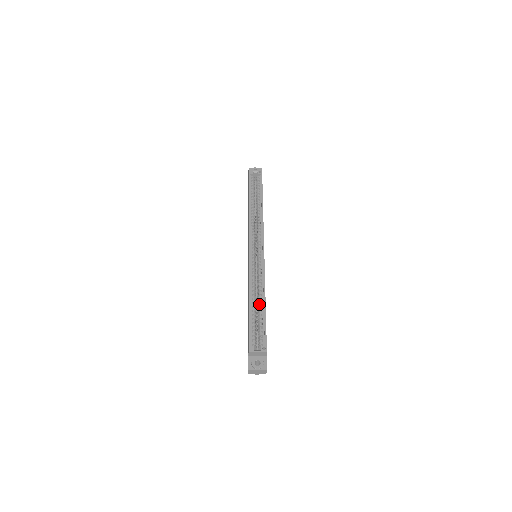
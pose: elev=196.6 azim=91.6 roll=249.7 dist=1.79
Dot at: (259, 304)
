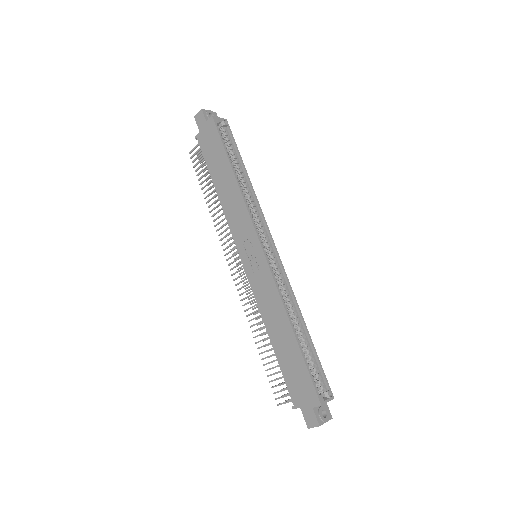
Dot at: (301, 333)
